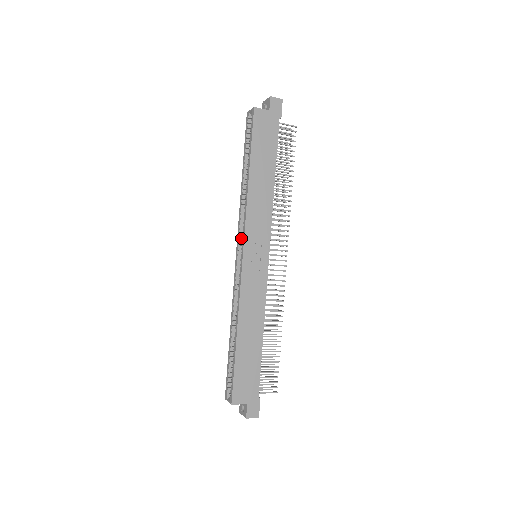
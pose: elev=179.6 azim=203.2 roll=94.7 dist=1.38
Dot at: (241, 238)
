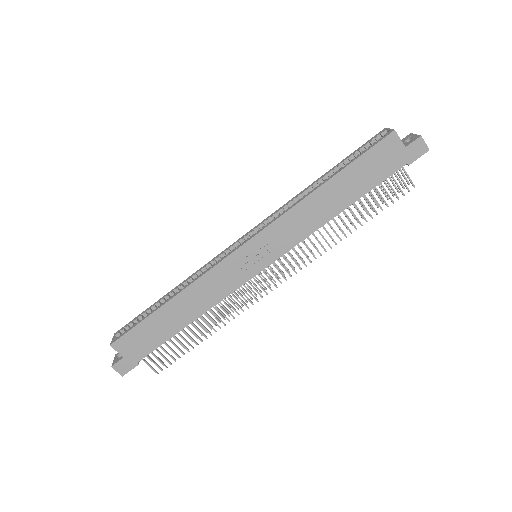
Dot at: (260, 228)
